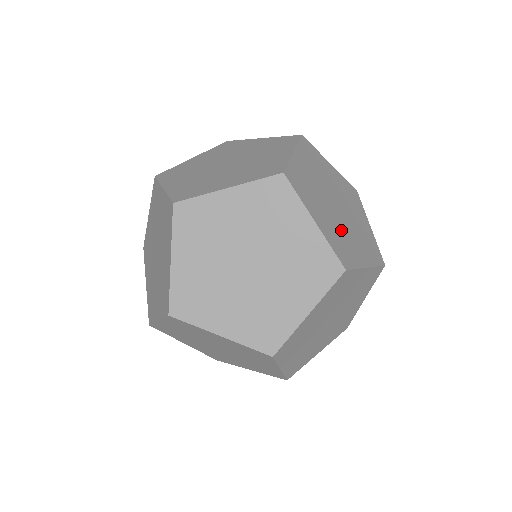
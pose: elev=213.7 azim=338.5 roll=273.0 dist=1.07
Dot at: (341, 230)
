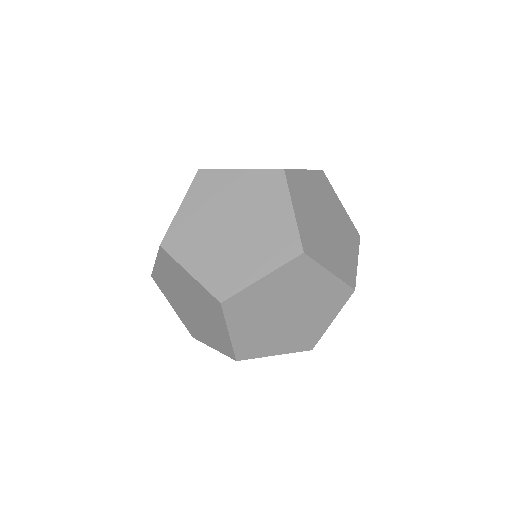
Dot at: (339, 249)
